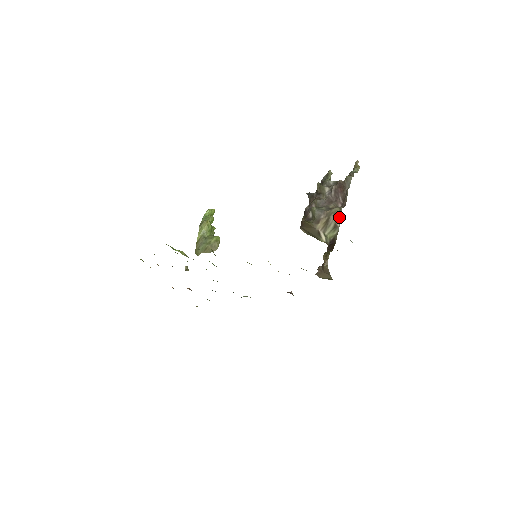
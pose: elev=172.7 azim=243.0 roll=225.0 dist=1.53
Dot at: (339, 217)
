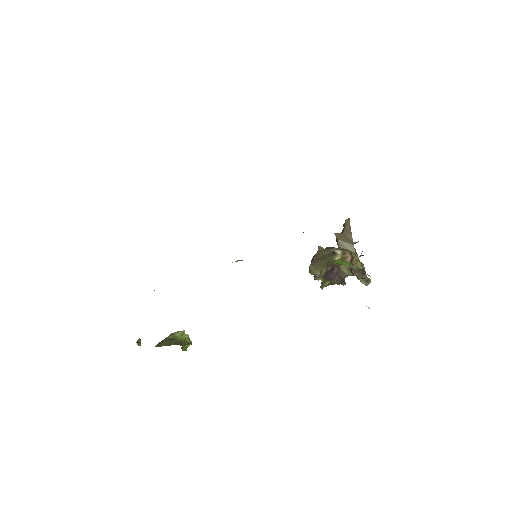
Dot at: occluded
